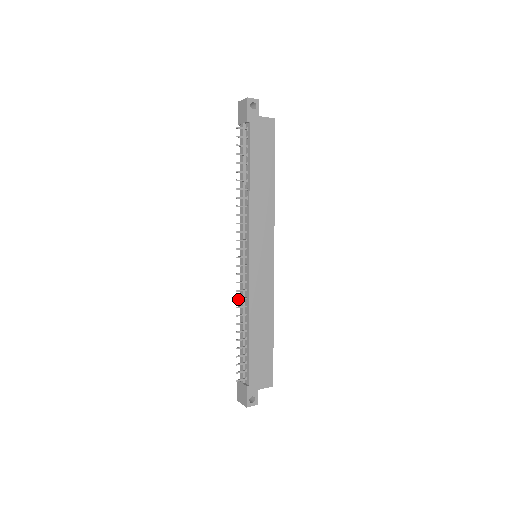
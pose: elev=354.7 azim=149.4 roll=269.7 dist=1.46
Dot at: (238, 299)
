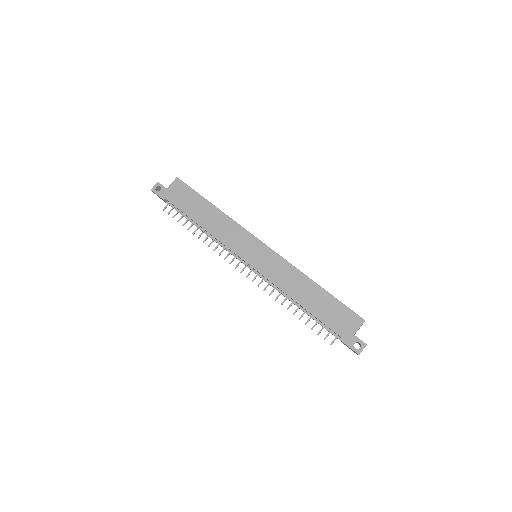
Dot at: (270, 294)
